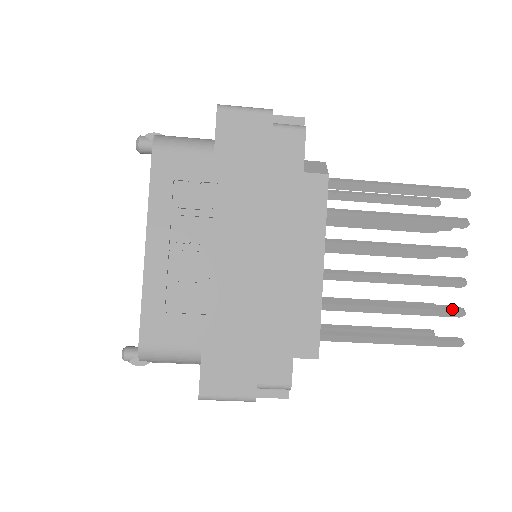
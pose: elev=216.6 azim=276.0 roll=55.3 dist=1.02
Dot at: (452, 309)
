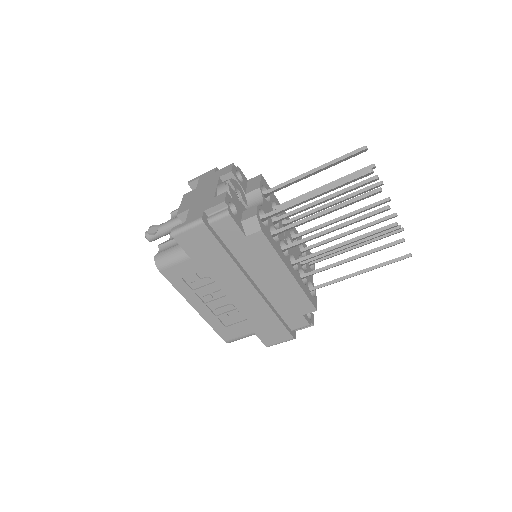
Dot at: (393, 244)
